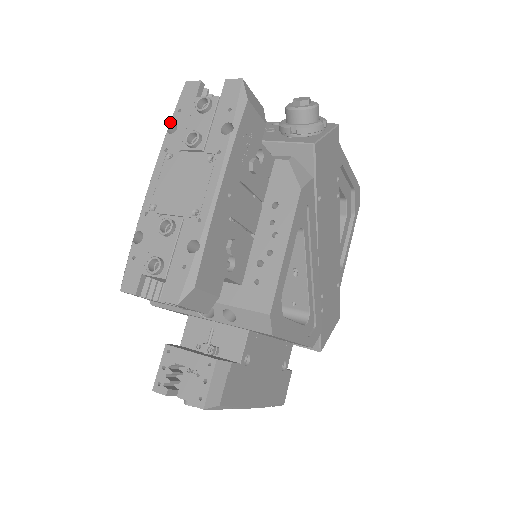
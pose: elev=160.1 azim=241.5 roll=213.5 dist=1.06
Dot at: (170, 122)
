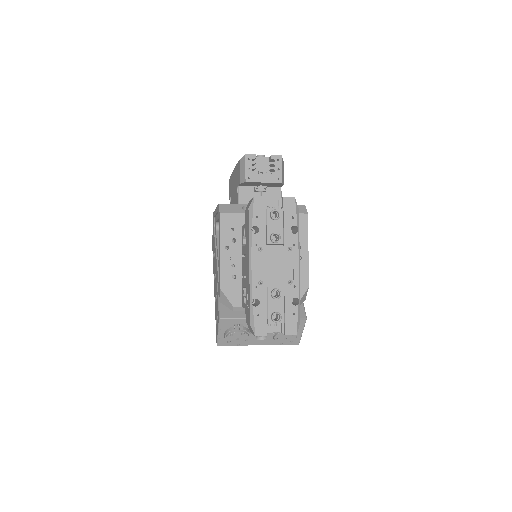
Dot at: occluded
